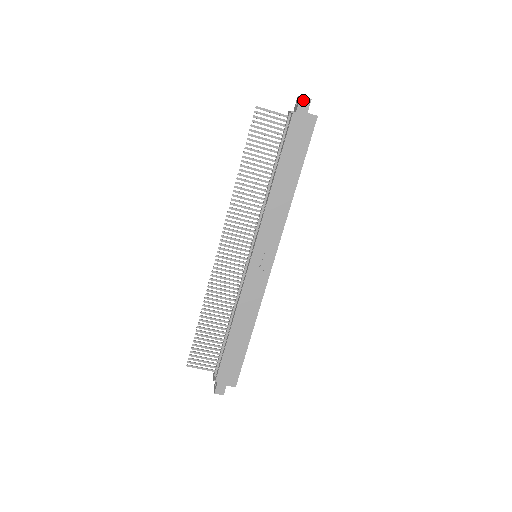
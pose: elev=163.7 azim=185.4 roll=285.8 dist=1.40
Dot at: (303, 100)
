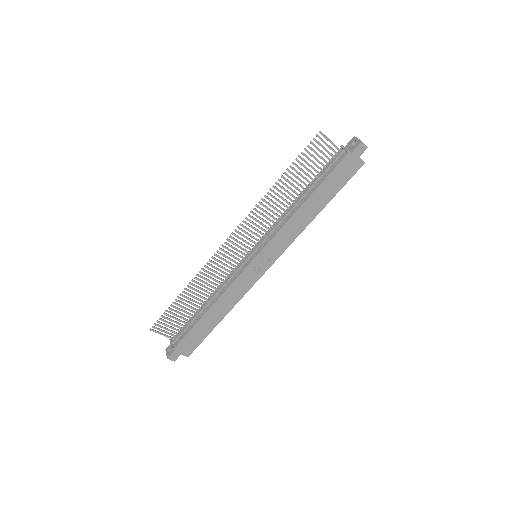
Dot at: (362, 145)
